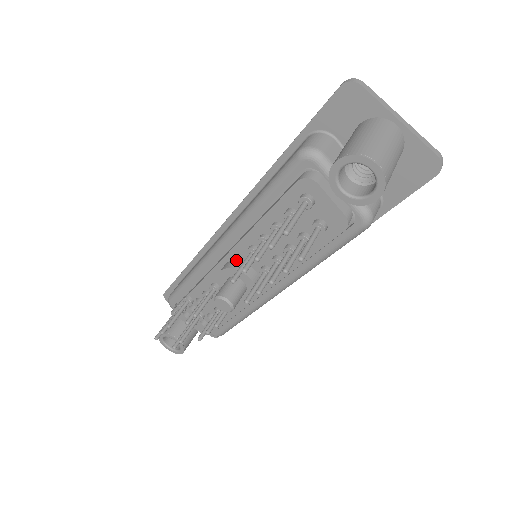
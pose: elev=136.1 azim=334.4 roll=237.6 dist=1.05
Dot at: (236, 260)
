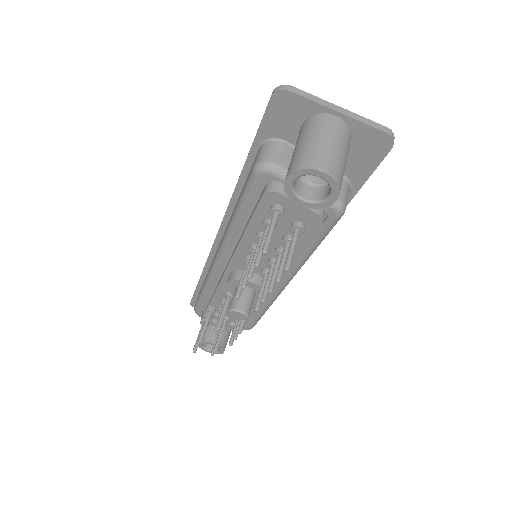
Dot at: (237, 270)
